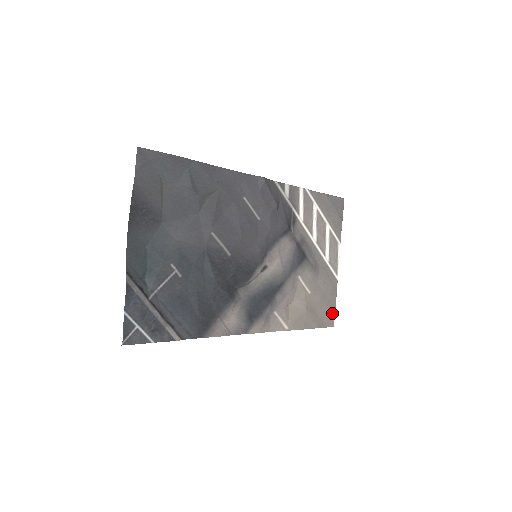
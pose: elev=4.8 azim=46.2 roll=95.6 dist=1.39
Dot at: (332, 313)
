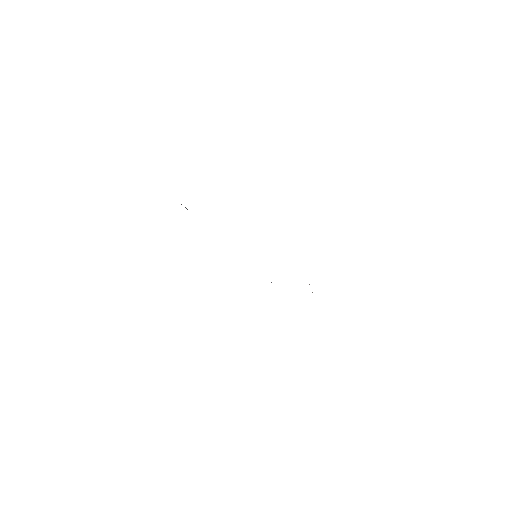
Dot at: occluded
